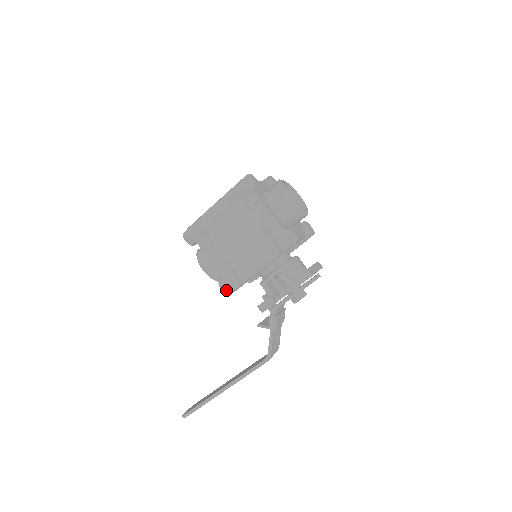
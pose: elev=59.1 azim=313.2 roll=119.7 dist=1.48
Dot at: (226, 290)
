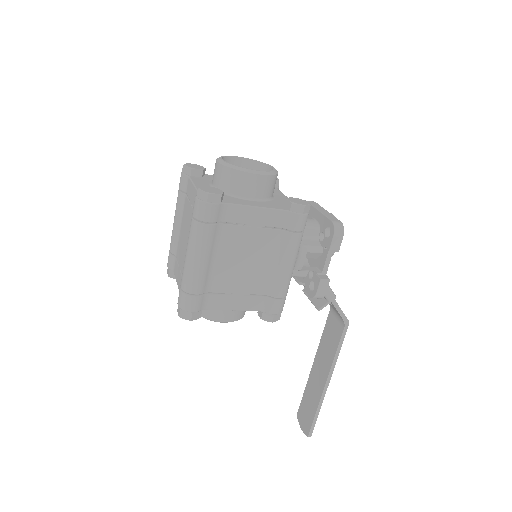
Dot at: (276, 317)
